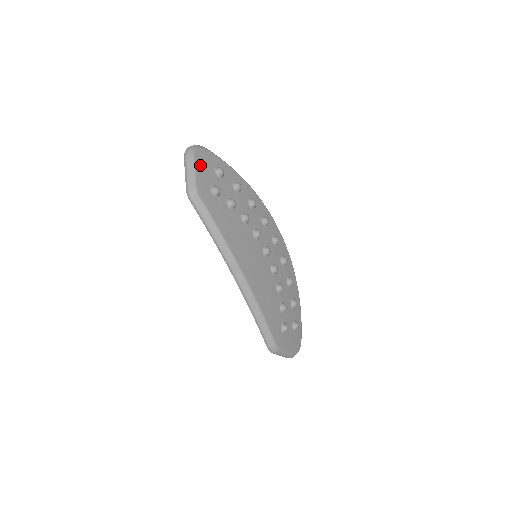
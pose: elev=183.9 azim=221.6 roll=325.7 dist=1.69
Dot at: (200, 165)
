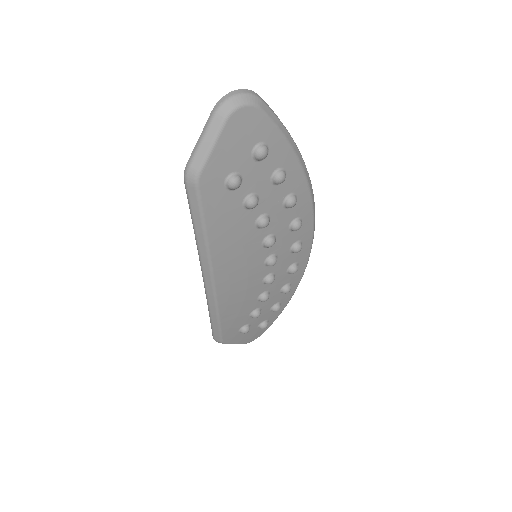
Dot at: (230, 137)
